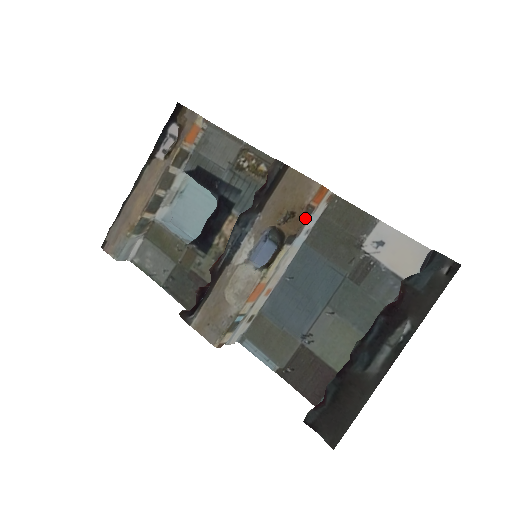
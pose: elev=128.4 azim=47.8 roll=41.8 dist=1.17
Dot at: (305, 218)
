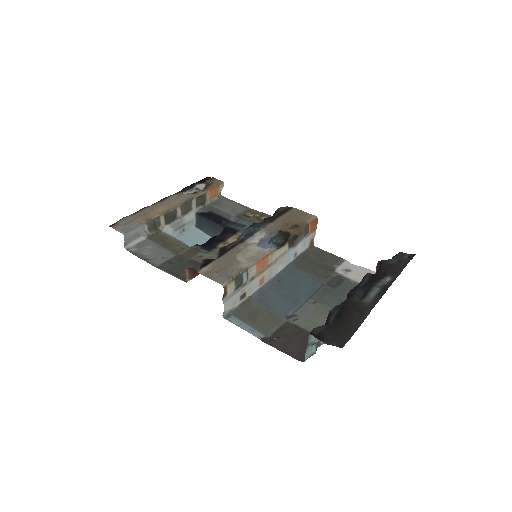
Dot at: (304, 232)
